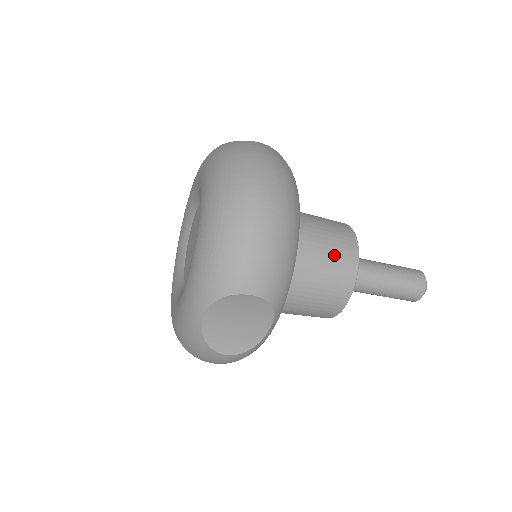
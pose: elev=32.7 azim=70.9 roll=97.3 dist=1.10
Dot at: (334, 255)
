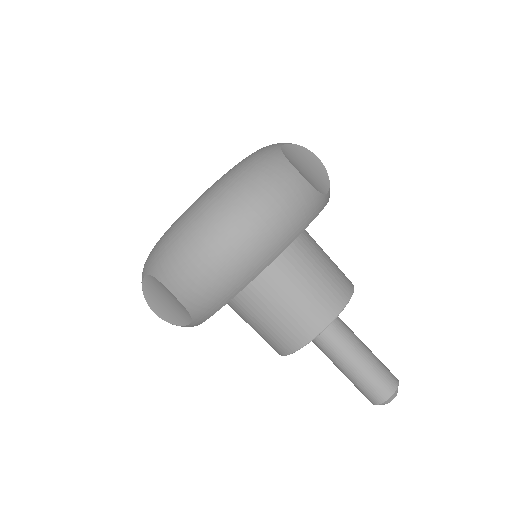
Dot at: occluded
